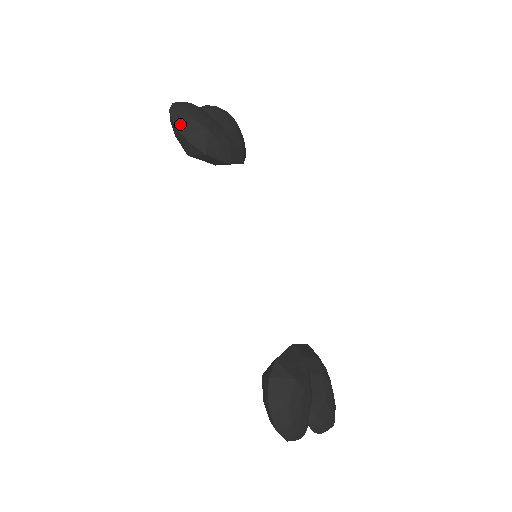
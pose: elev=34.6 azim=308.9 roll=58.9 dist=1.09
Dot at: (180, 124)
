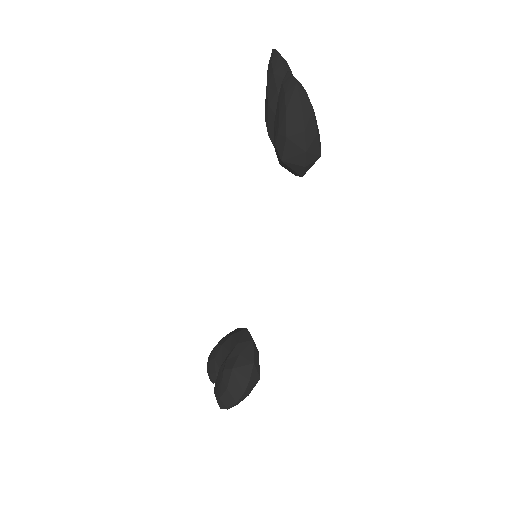
Dot at: (309, 140)
